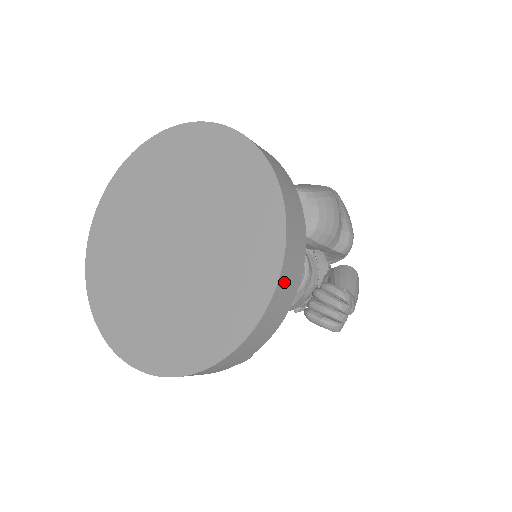
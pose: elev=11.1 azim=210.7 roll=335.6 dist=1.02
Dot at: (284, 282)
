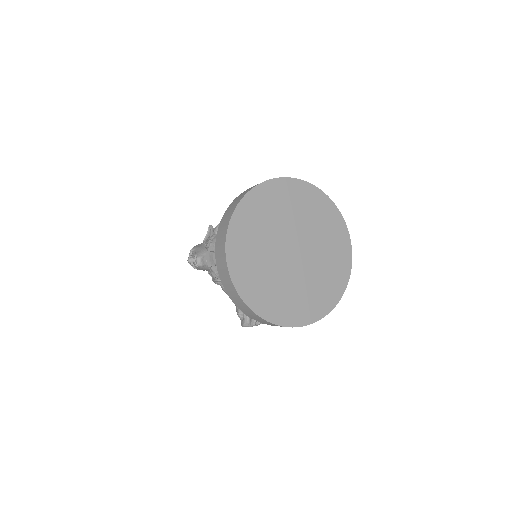
Dot at: occluded
